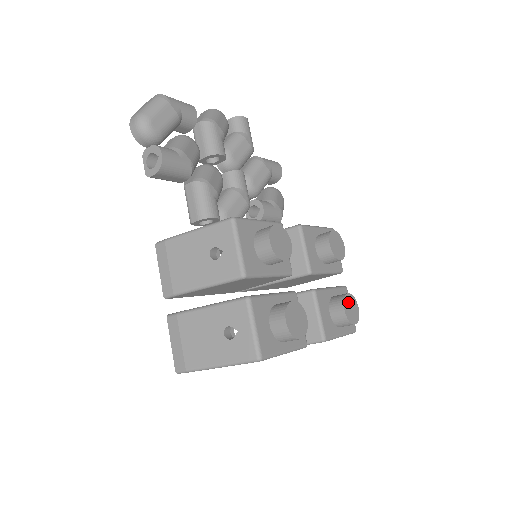
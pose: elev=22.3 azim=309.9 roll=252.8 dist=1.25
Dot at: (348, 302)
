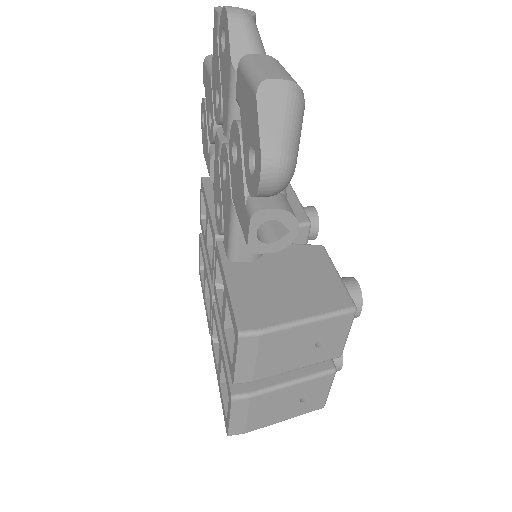
Dot at: occluded
